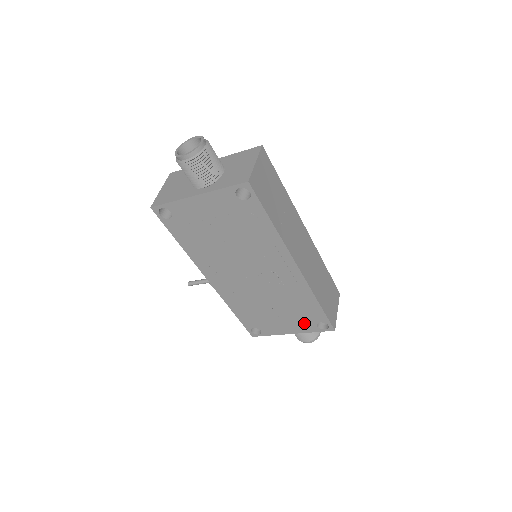
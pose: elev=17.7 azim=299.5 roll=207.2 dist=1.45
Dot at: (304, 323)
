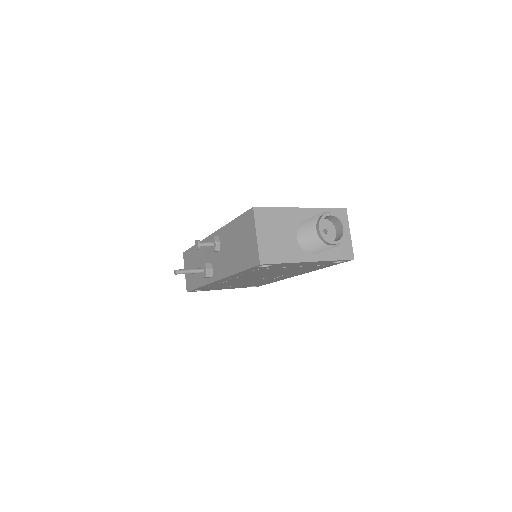
Dot at: (245, 286)
